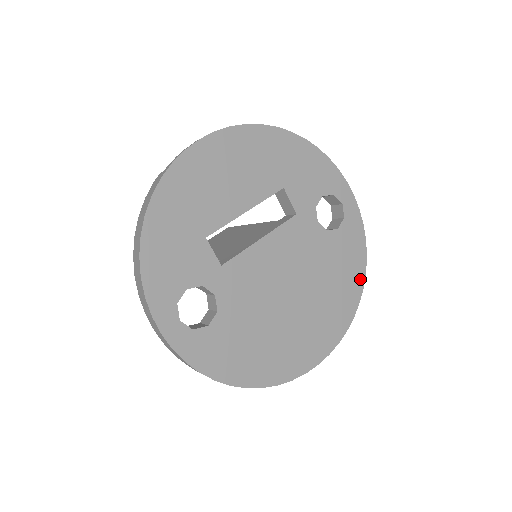
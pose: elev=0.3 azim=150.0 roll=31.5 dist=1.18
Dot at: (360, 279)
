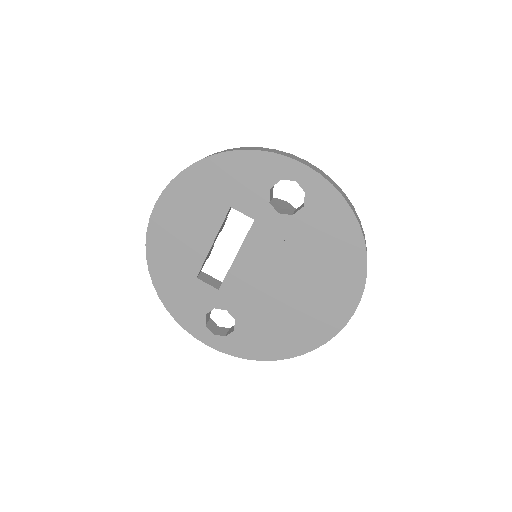
Dot at: (356, 236)
